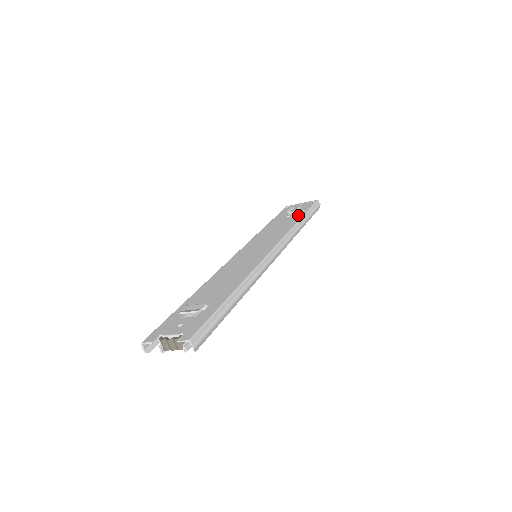
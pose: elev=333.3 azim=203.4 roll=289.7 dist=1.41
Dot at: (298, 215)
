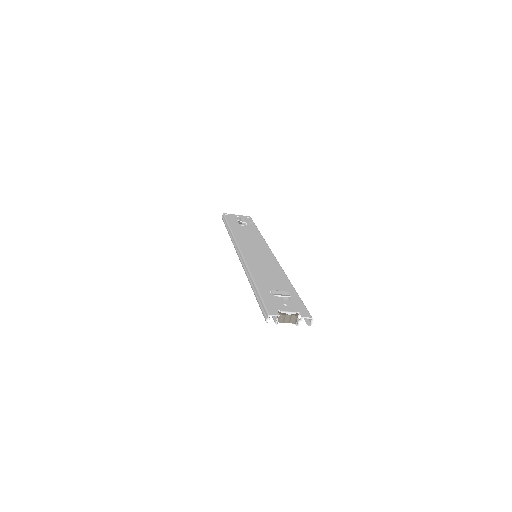
Dot at: (253, 227)
